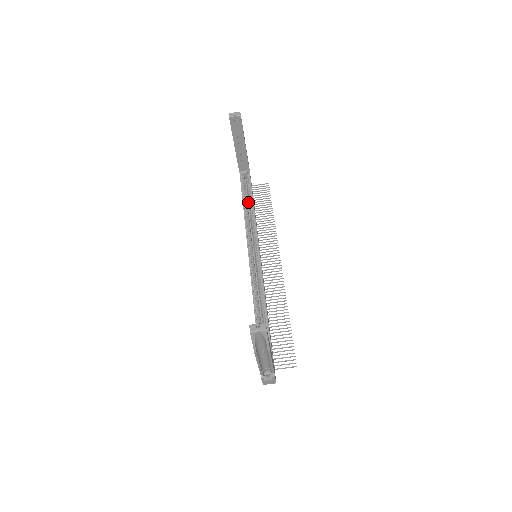
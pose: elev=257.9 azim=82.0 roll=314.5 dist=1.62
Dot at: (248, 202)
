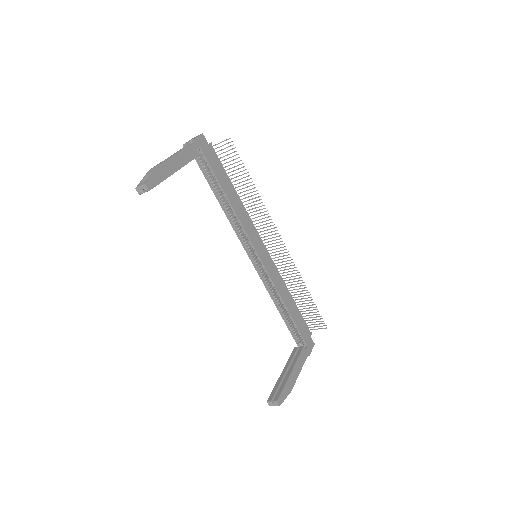
Dot at: (220, 190)
